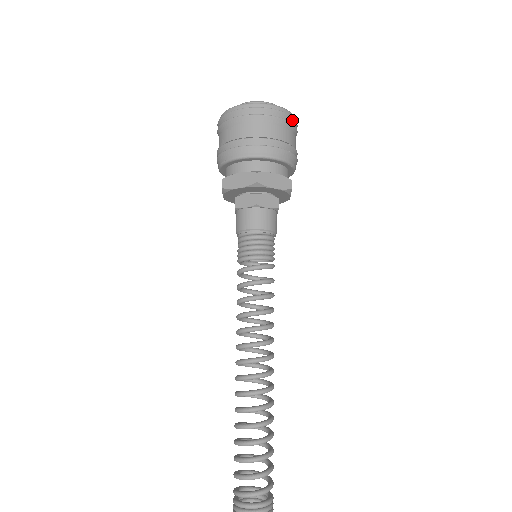
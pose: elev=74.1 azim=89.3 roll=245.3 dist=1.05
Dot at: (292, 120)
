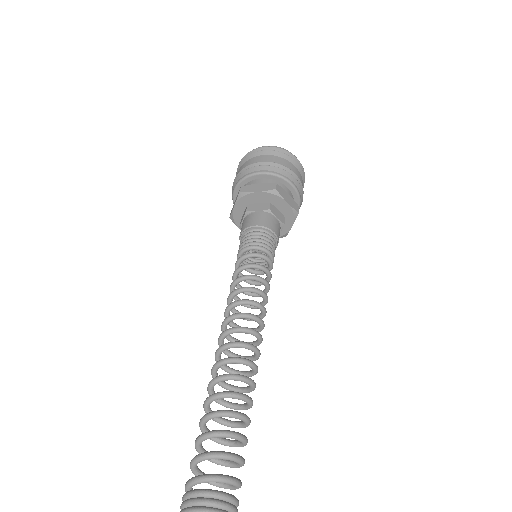
Dot at: (303, 174)
